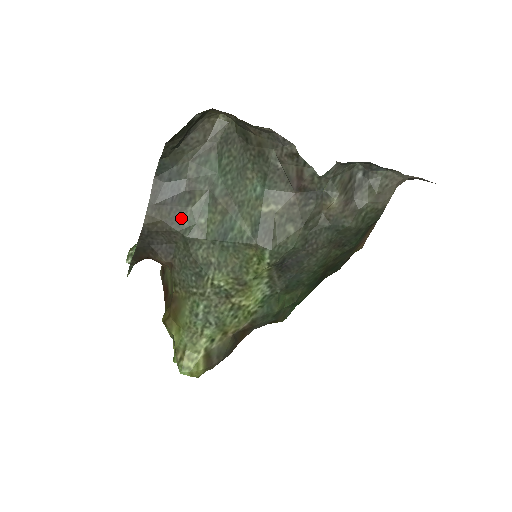
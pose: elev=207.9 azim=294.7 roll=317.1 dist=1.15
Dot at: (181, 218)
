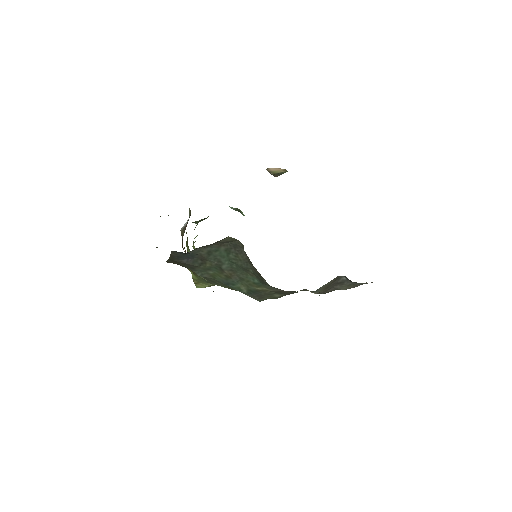
Dot at: (195, 268)
